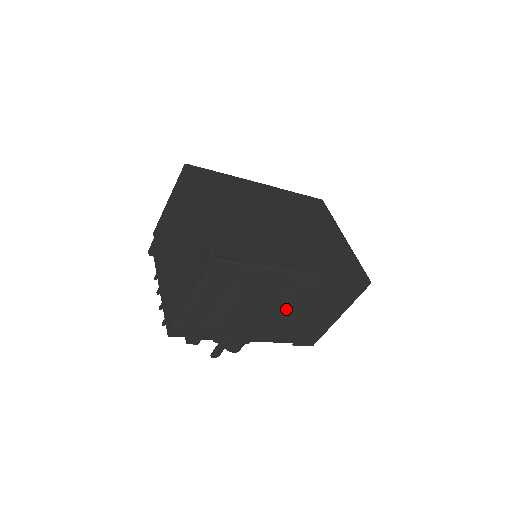
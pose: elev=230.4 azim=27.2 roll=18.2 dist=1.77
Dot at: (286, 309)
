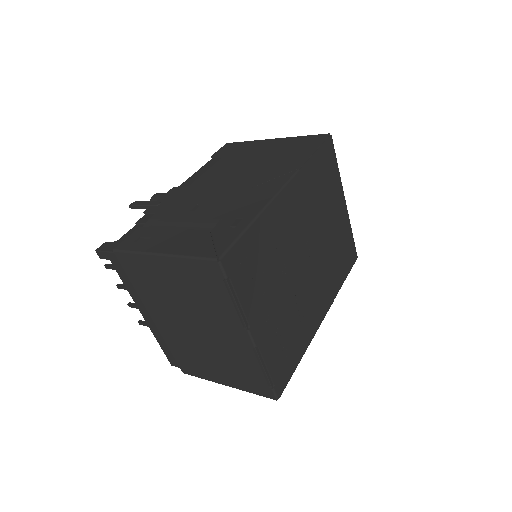
Dot at: occluded
